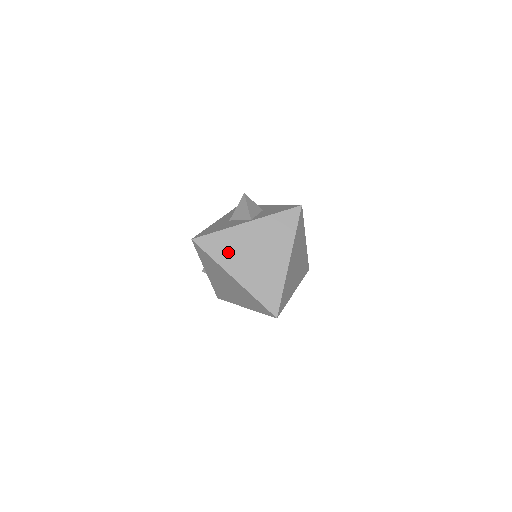
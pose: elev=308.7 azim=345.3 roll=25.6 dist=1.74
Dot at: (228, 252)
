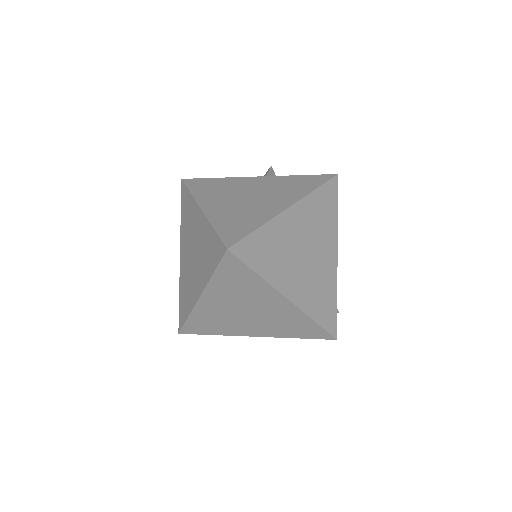
Dot at: (214, 191)
